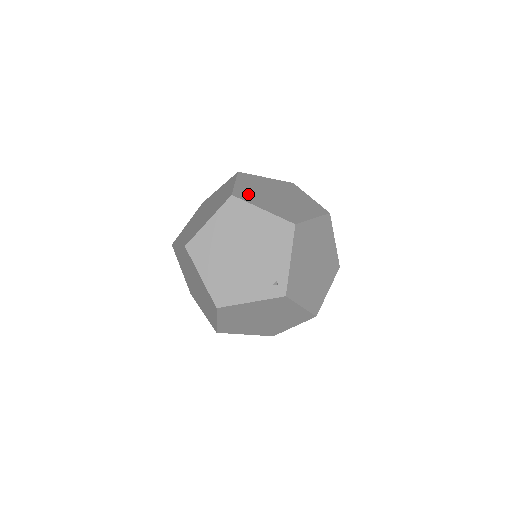
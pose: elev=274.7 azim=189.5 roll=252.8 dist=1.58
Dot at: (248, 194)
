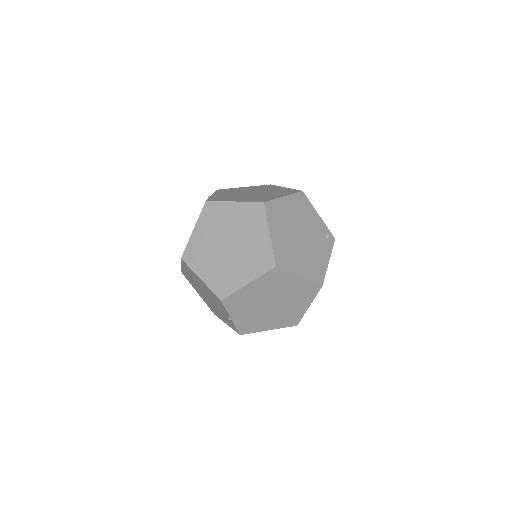
Dot at: (257, 199)
